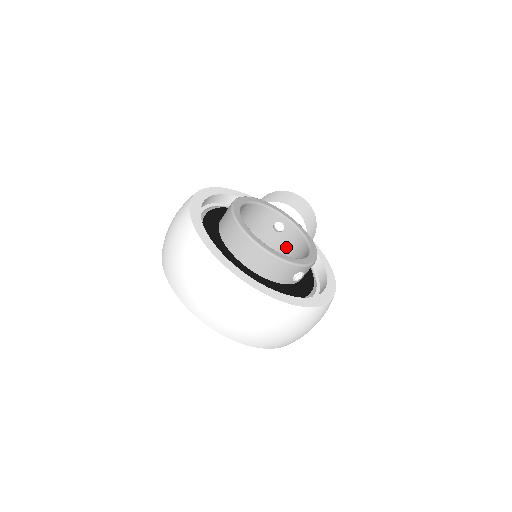
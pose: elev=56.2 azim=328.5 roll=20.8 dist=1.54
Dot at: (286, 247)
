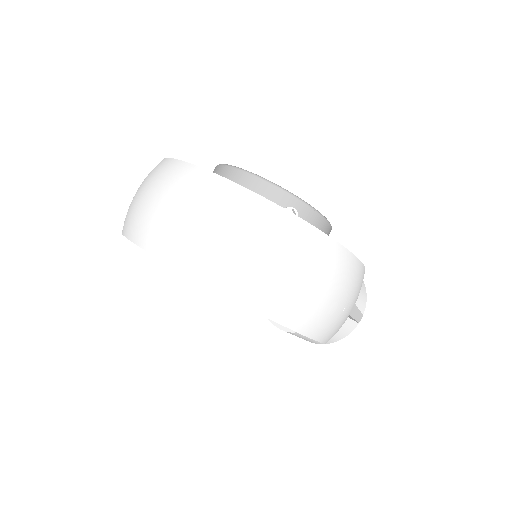
Dot at: occluded
